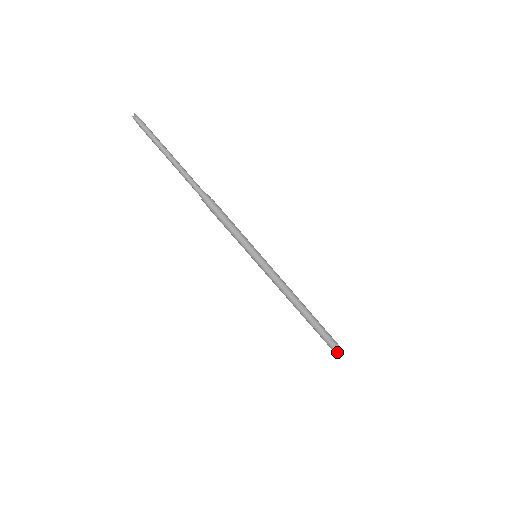
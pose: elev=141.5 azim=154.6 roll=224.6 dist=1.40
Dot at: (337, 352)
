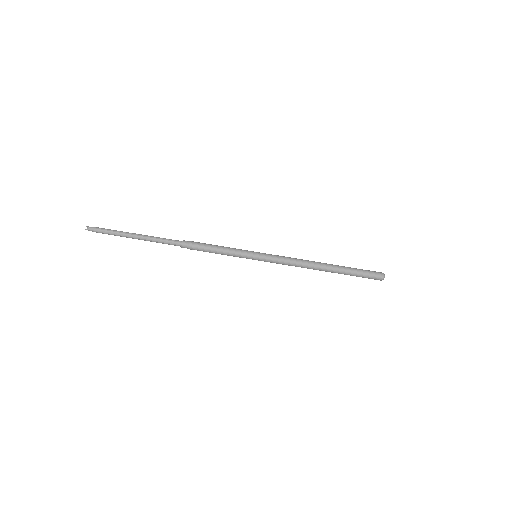
Dot at: (380, 277)
